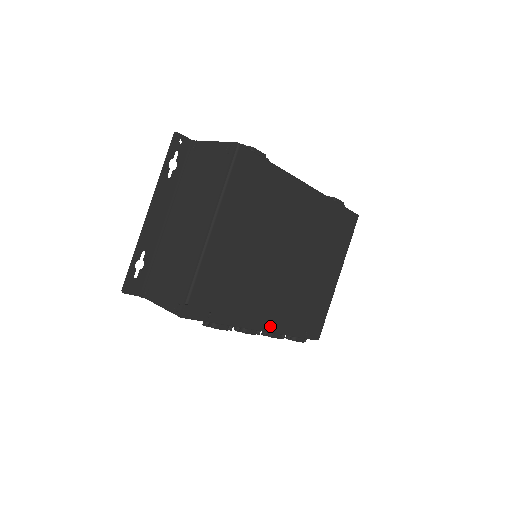
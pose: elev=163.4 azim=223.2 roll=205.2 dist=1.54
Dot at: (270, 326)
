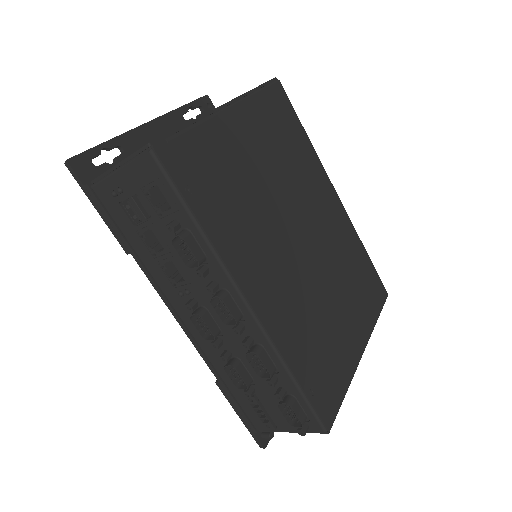
Dot at: (264, 313)
